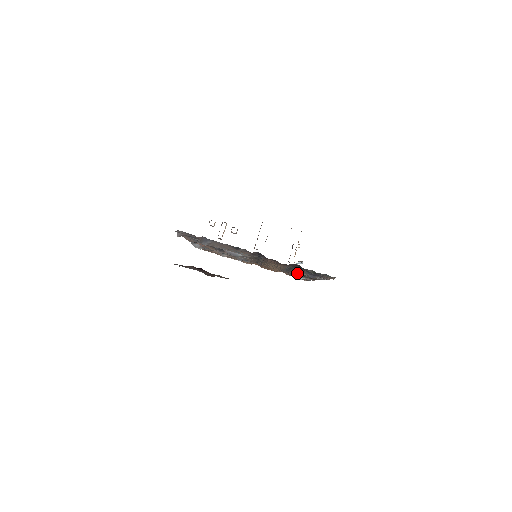
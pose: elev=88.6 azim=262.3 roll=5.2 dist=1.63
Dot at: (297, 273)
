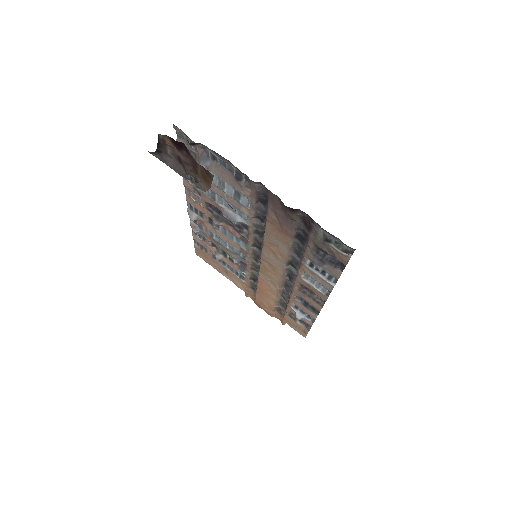
Dot at: (298, 288)
